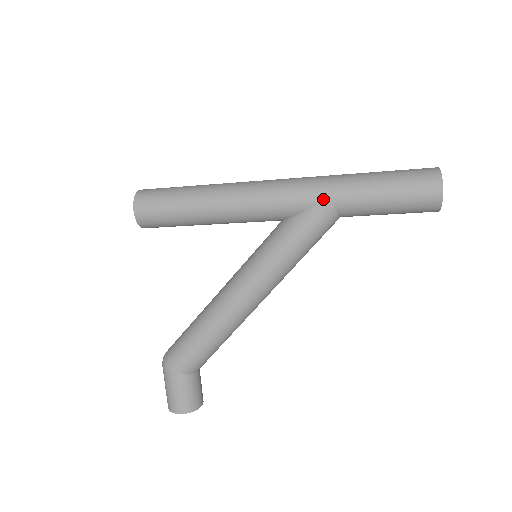
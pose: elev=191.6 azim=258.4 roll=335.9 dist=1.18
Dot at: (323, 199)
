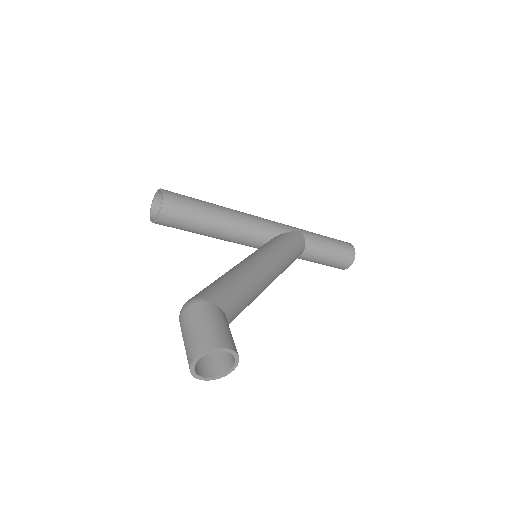
Dot at: (296, 229)
